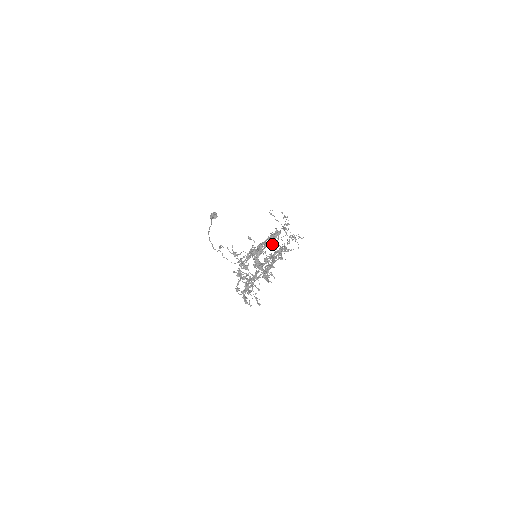
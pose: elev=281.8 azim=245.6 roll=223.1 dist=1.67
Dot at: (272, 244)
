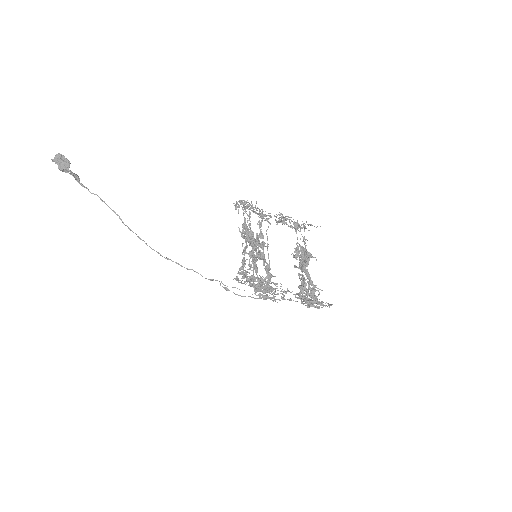
Dot at: (238, 207)
